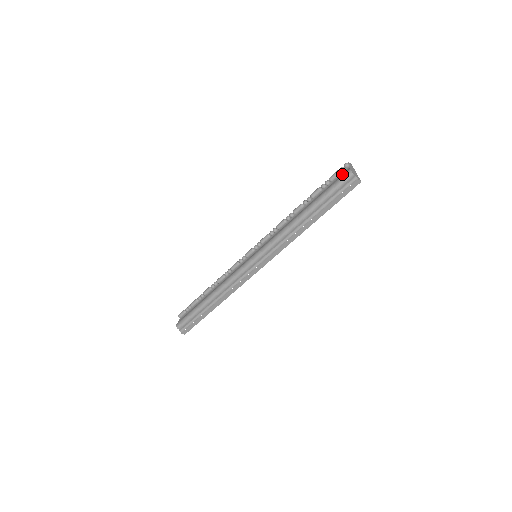
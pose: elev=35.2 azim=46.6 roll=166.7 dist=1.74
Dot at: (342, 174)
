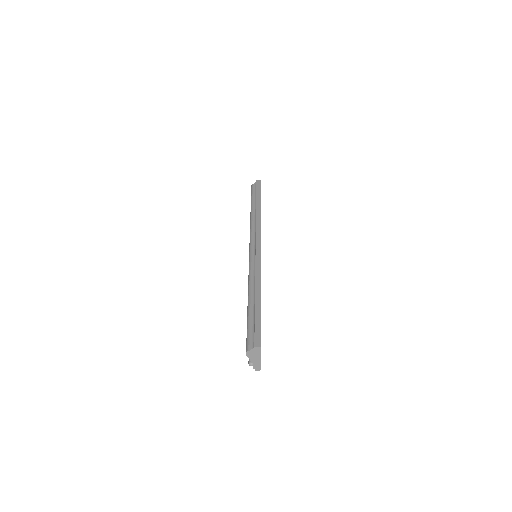
Dot at: occluded
